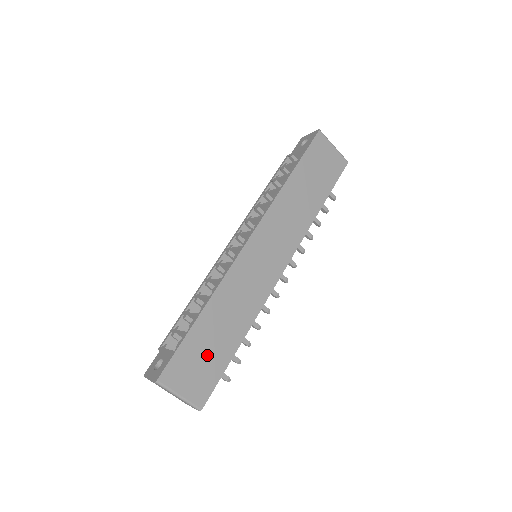
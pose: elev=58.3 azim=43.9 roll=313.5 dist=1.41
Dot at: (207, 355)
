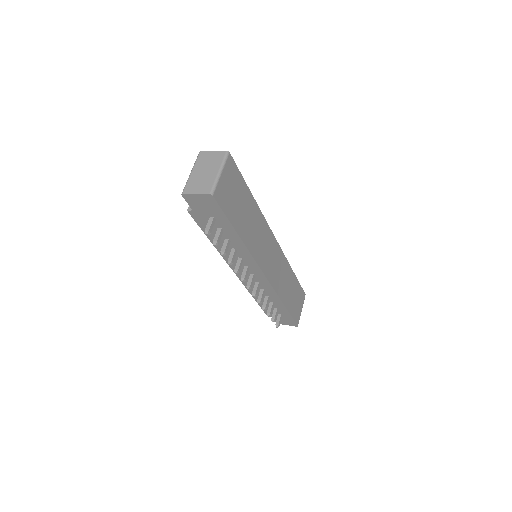
Dot at: (237, 202)
